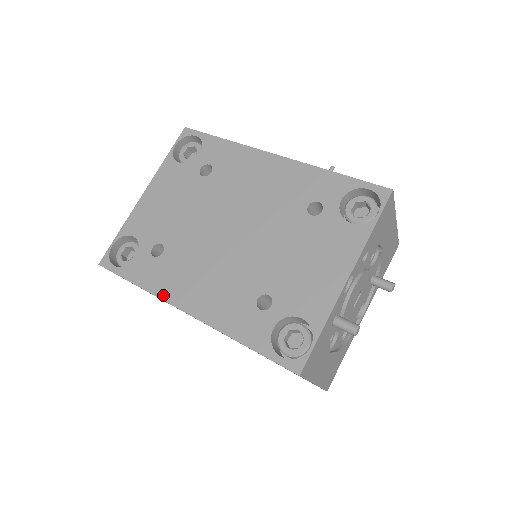
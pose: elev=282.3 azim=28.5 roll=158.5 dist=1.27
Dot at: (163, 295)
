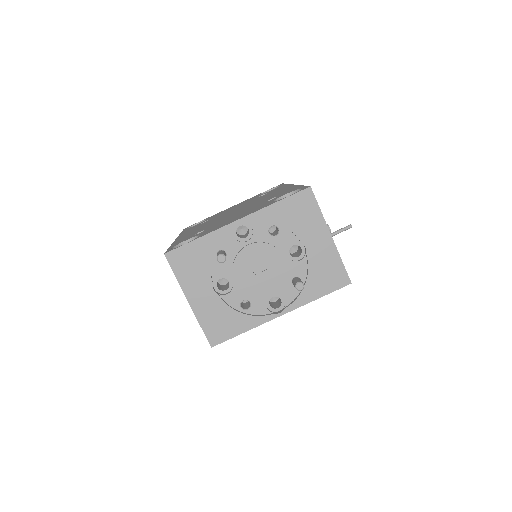
Dot at: (181, 234)
